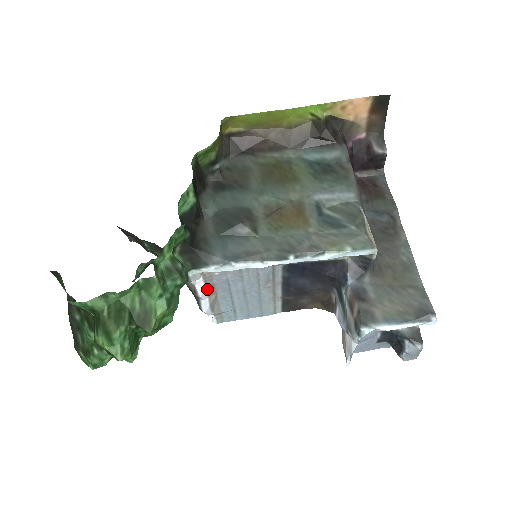
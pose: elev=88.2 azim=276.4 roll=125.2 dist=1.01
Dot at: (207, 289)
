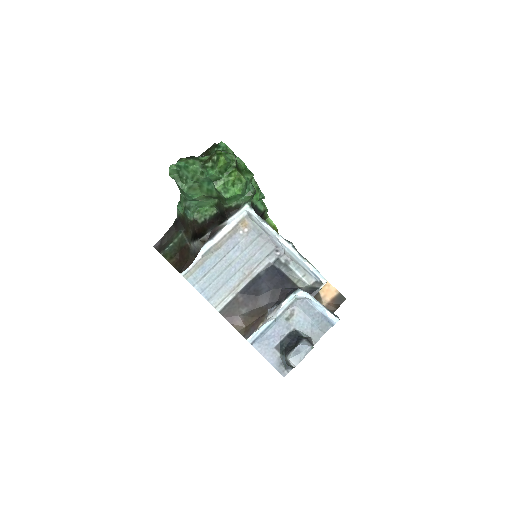
Dot at: (226, 235)
